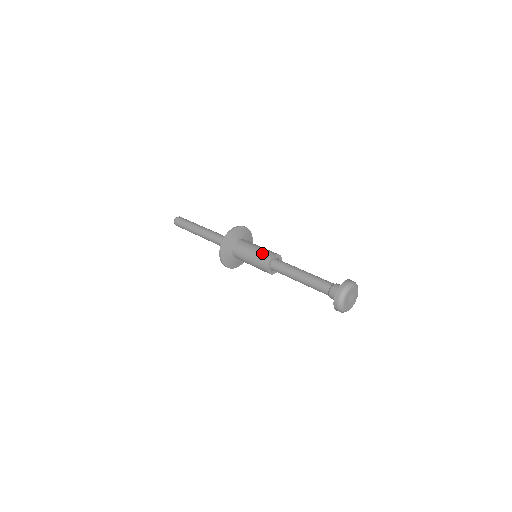
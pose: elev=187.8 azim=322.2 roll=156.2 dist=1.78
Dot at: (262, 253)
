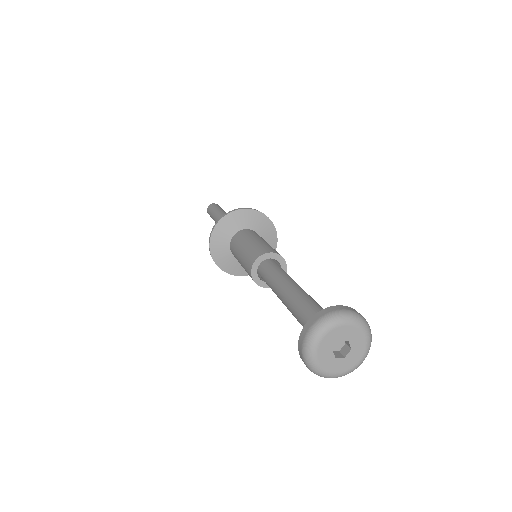
Dot at: (247, 255)
